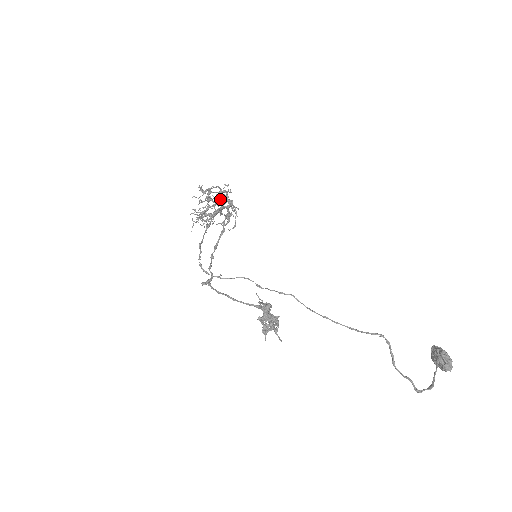
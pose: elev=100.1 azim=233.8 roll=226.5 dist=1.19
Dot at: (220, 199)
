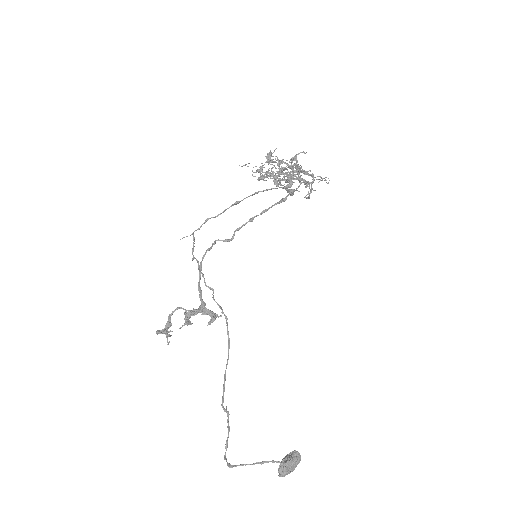
Dot at: (291, 171)
